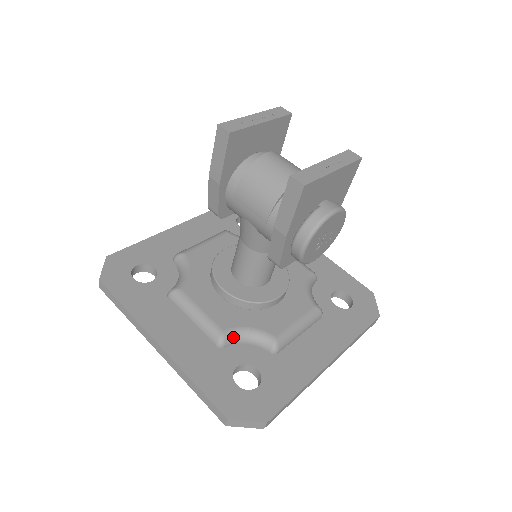
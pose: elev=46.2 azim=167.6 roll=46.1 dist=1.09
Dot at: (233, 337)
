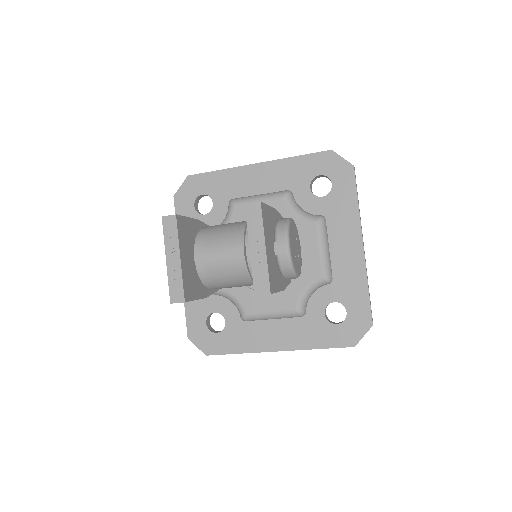
Dot at: (303, 304)
